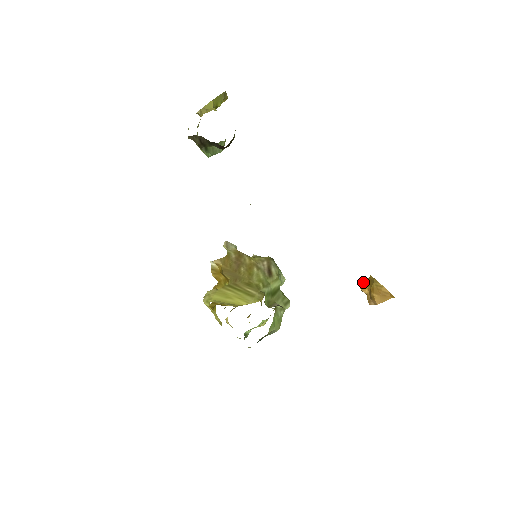
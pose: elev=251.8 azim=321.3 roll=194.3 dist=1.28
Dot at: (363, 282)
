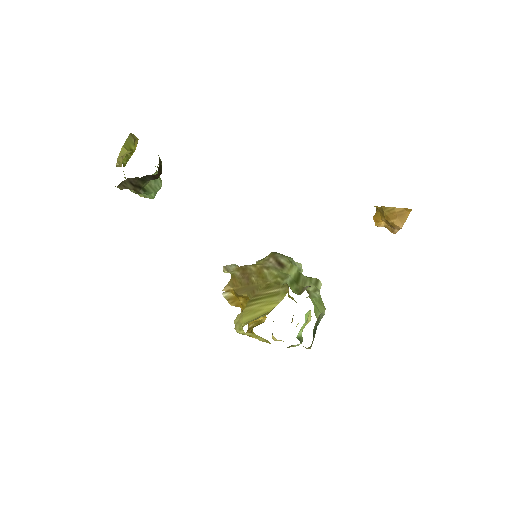
Dot at: (374, 218)
